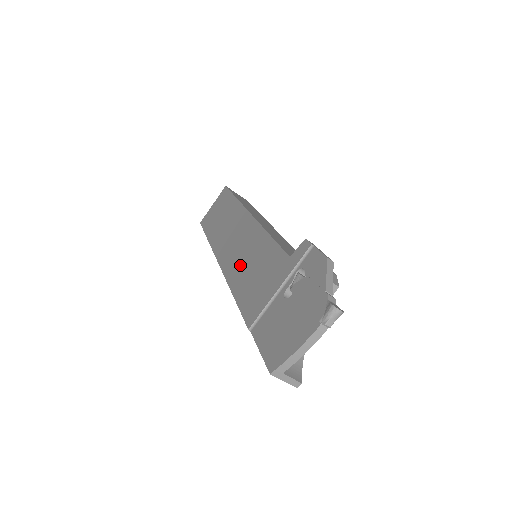
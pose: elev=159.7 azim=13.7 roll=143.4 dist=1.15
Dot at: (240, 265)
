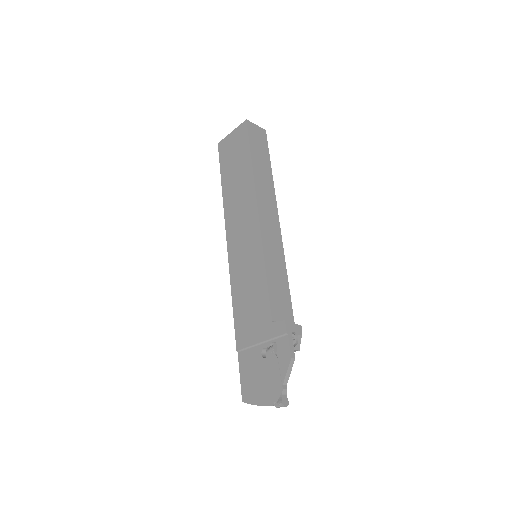
Dot at: (241, 274)
